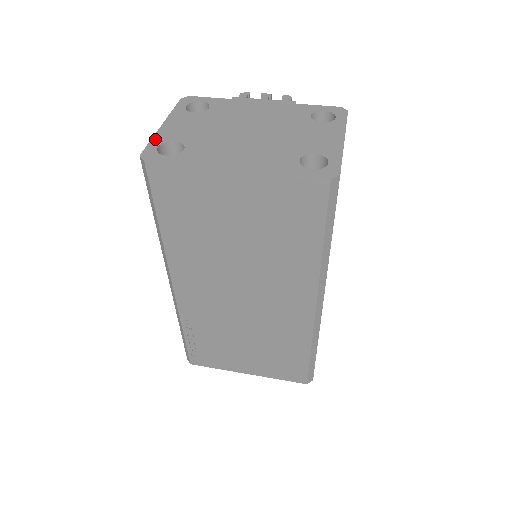
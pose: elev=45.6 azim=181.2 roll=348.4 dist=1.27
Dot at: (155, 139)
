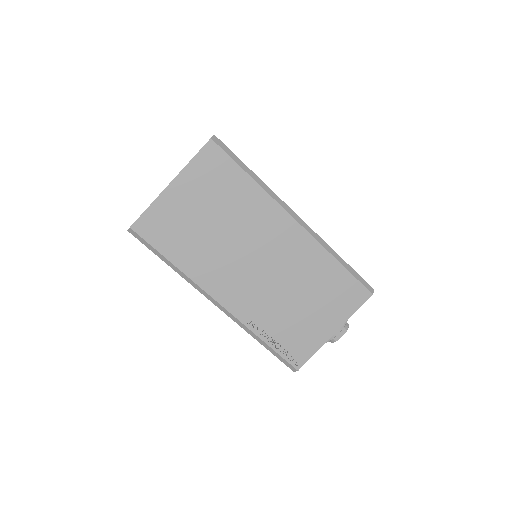
Dot at: occluded
